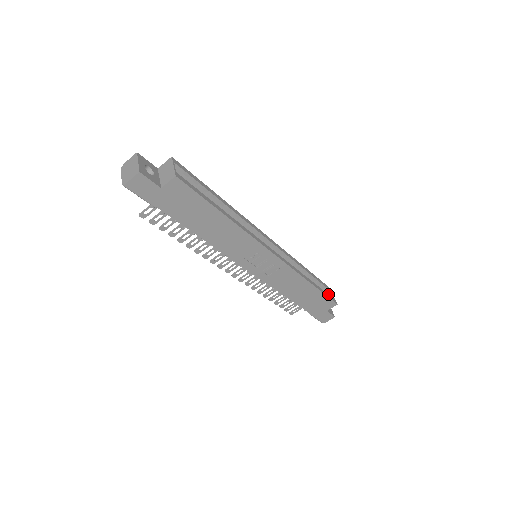
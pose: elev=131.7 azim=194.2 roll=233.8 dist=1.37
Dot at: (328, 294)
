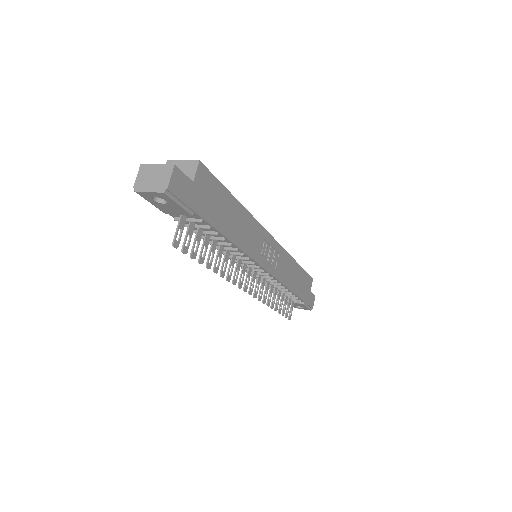
Dot at: occluded
